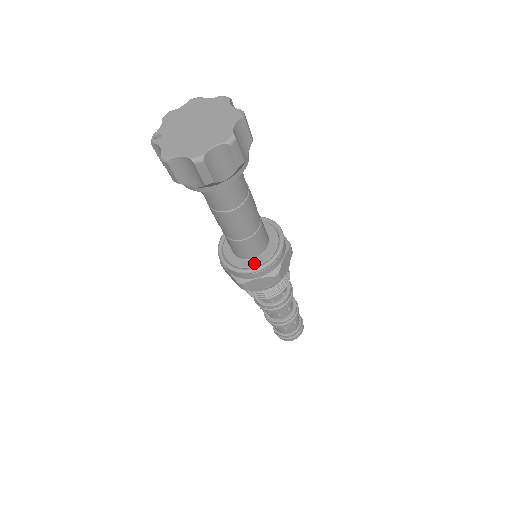
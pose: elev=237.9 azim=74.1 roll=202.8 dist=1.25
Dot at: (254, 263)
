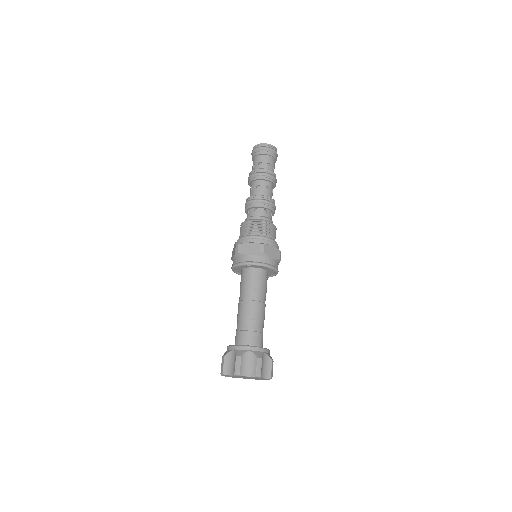
Dot at: occluded
